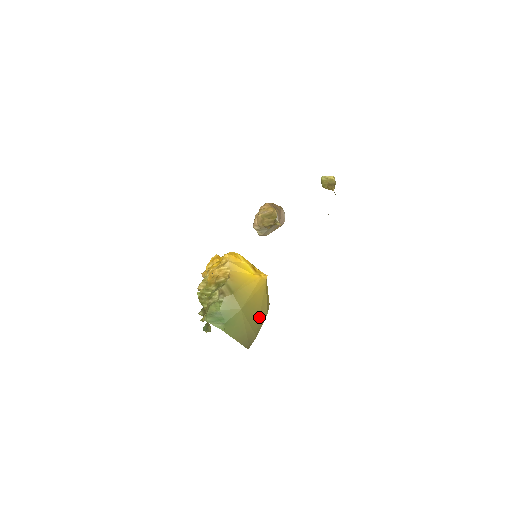
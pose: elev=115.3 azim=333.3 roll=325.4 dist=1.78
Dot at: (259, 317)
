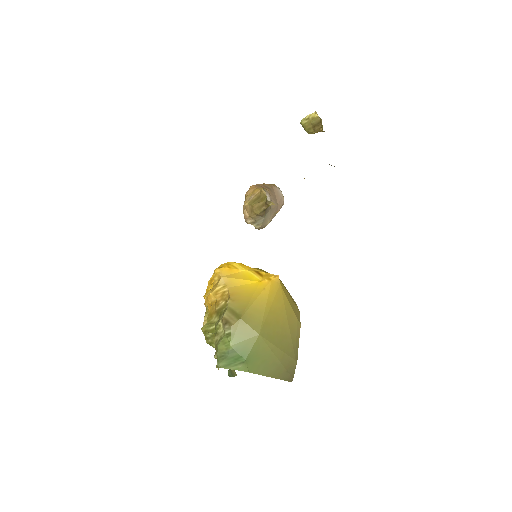
Dot at: (290, 334)
